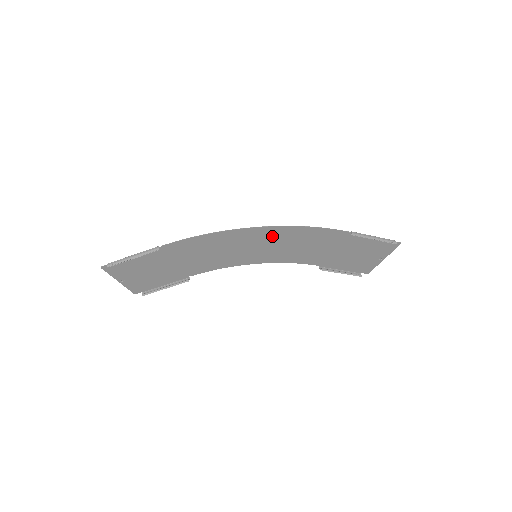
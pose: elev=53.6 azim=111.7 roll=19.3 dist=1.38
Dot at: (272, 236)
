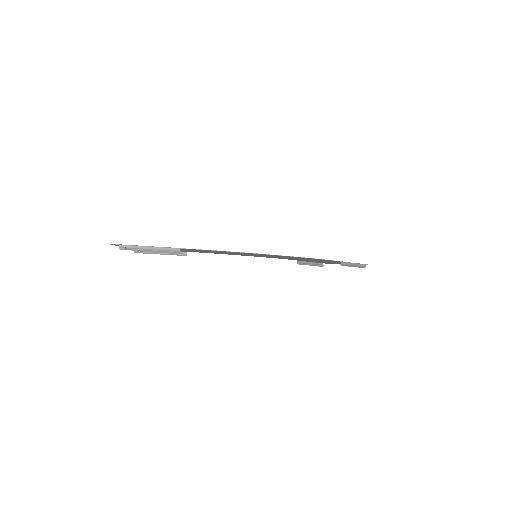
Dot at: (281, 256)
